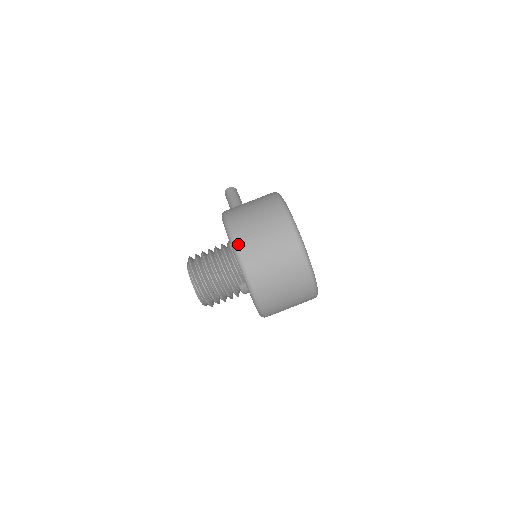
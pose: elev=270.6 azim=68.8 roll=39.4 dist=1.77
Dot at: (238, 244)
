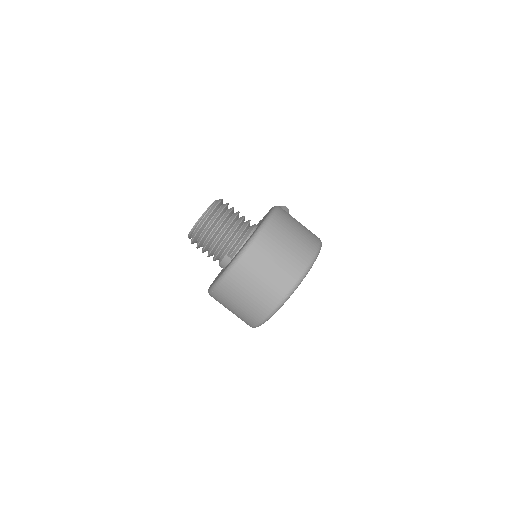
Dot at: (267, 229)
